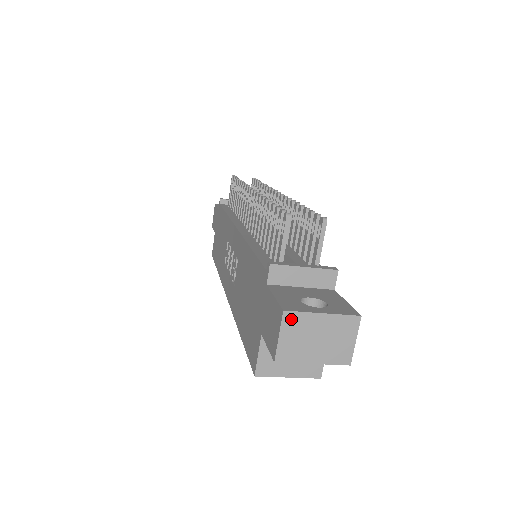
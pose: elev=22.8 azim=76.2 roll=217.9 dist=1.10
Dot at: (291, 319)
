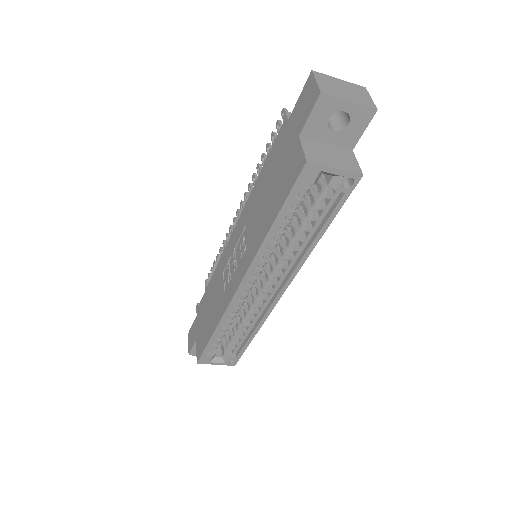
Dot at: (319, 75)
